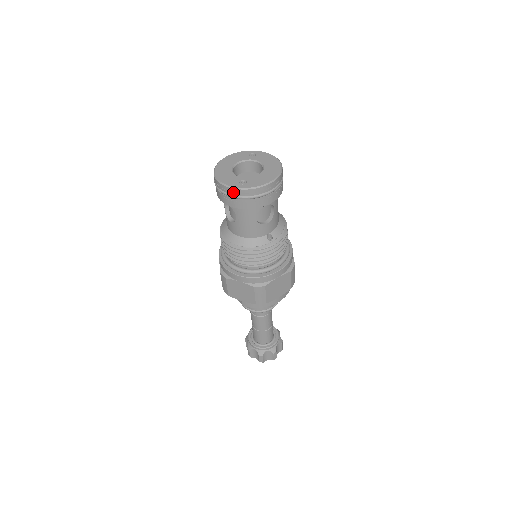
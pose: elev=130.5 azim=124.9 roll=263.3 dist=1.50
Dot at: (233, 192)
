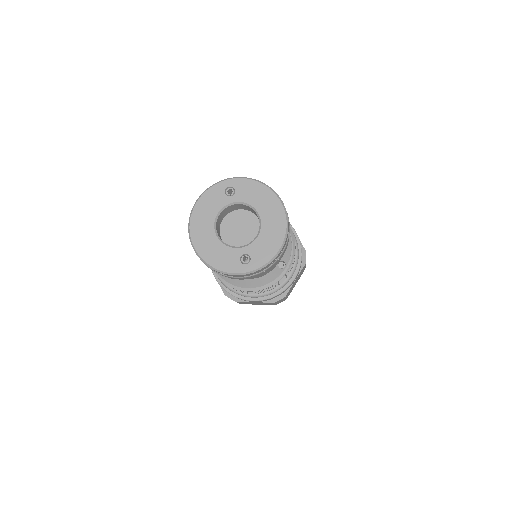
Dot at: (237, 276)
